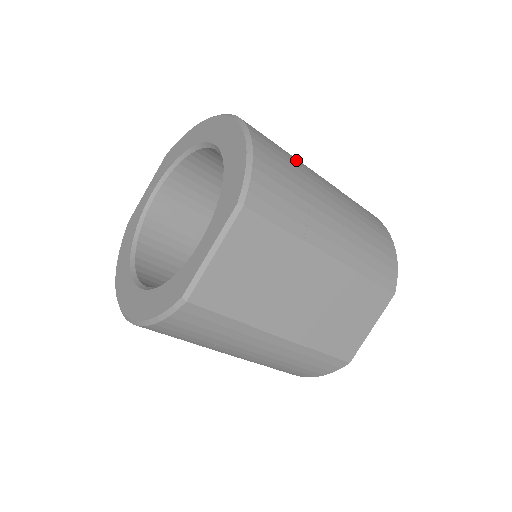
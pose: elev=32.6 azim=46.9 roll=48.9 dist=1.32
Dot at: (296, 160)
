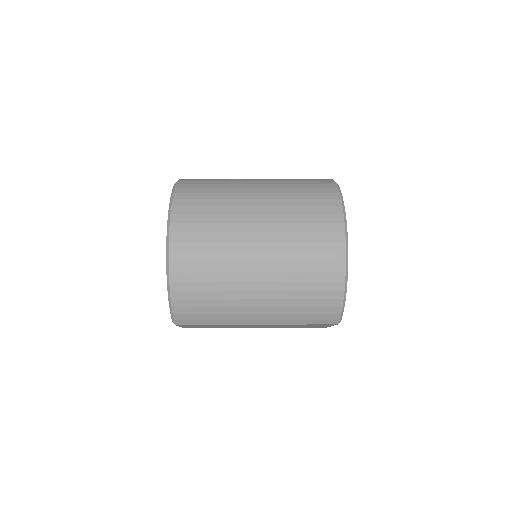
Dot at: (224, 263)
